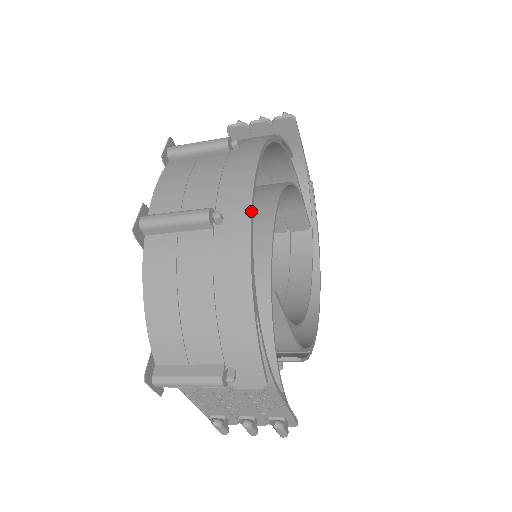
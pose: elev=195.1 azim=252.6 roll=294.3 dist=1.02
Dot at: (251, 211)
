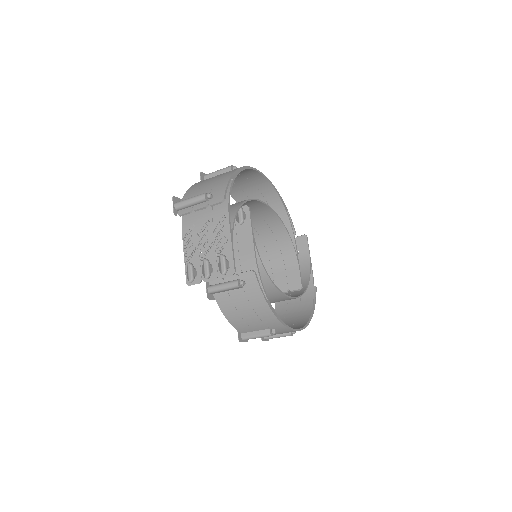
Dot at: (249, 166)
